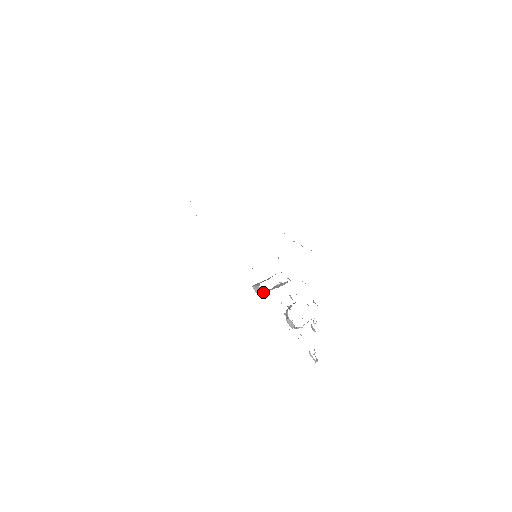
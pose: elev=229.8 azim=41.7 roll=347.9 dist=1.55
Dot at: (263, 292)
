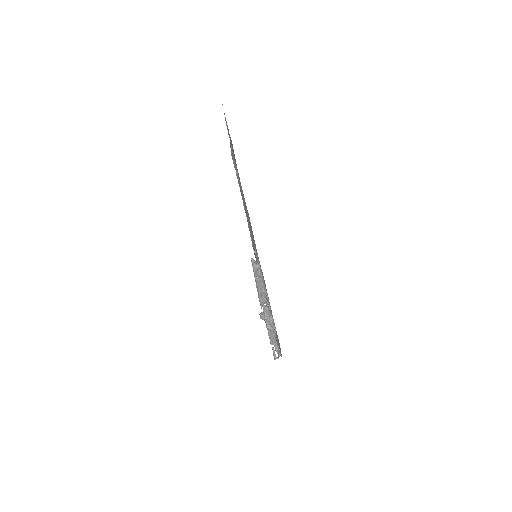
Dot at: (257, 269)
